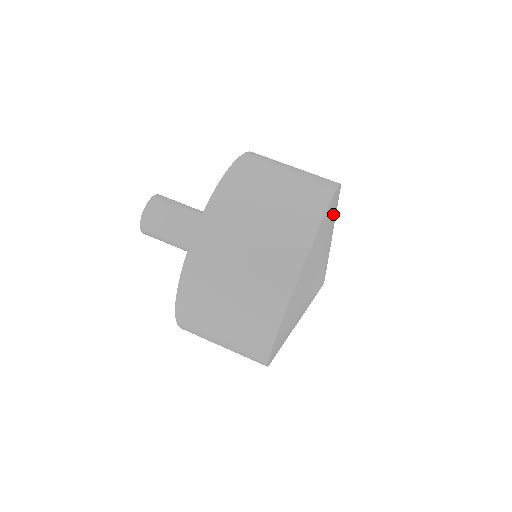
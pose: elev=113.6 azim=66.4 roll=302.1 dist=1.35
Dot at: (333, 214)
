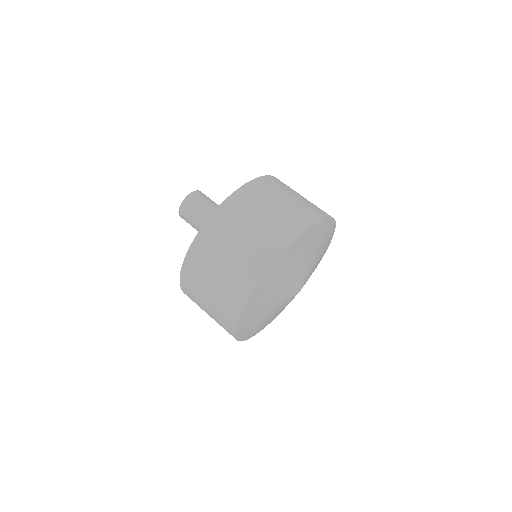
Dot at: (304, 247)
